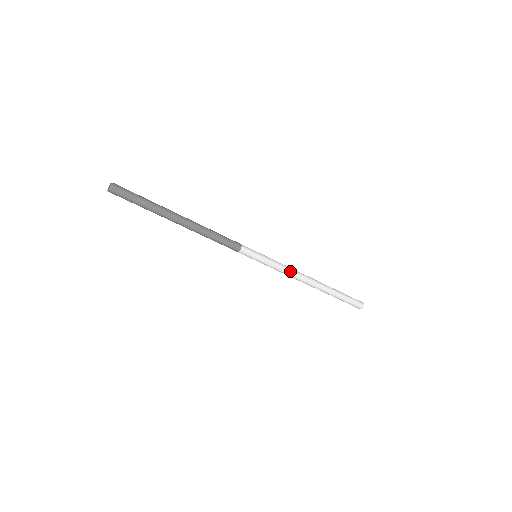
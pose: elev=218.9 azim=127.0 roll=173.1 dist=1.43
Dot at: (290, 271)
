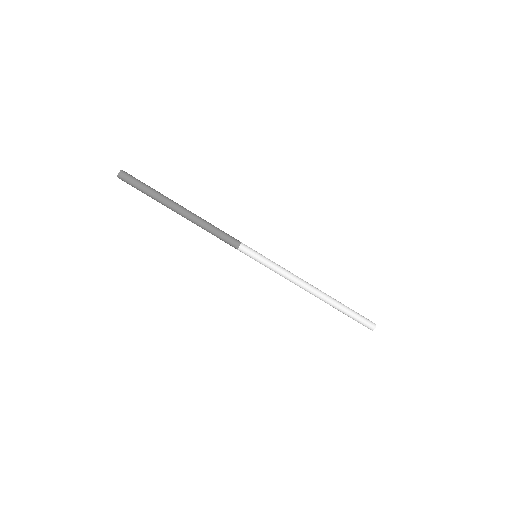
Dot at: (292, 274)
